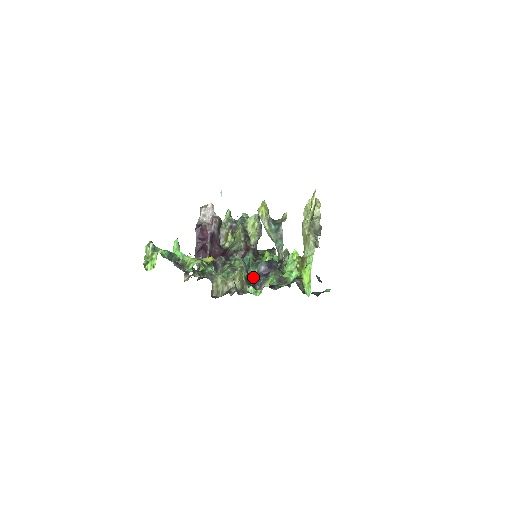
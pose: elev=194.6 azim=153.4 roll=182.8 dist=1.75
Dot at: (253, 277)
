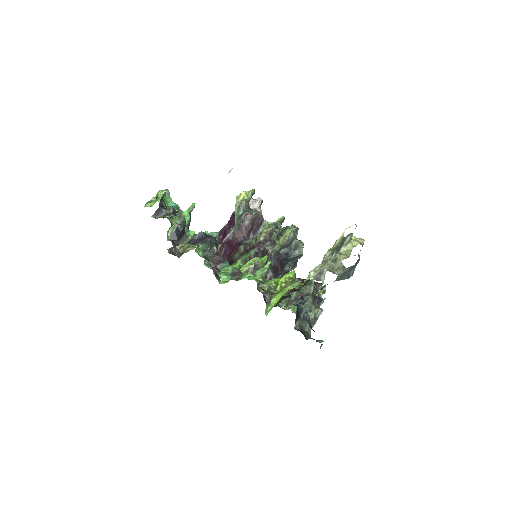
Dot at: occluded
